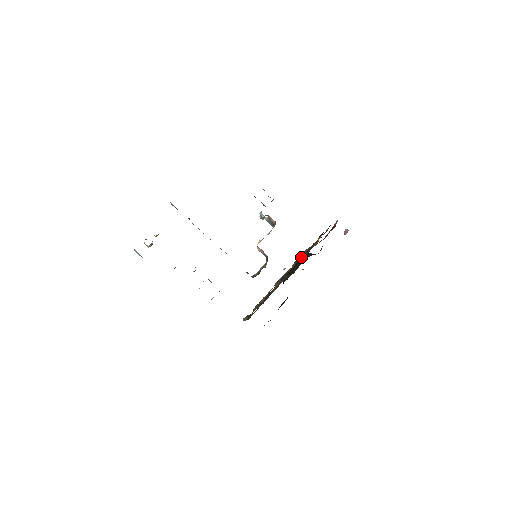
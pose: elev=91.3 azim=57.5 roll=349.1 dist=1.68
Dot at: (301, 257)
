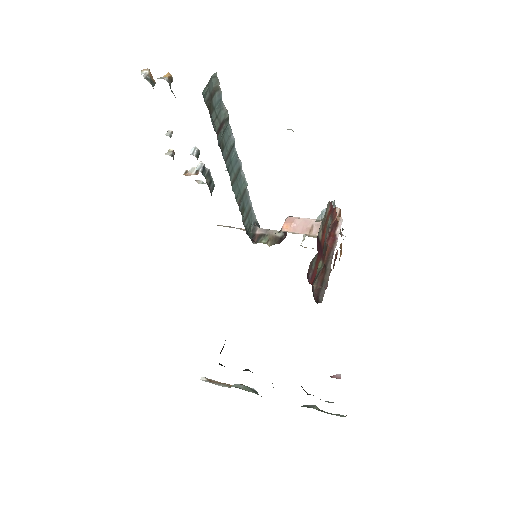
Dot at: occluded
